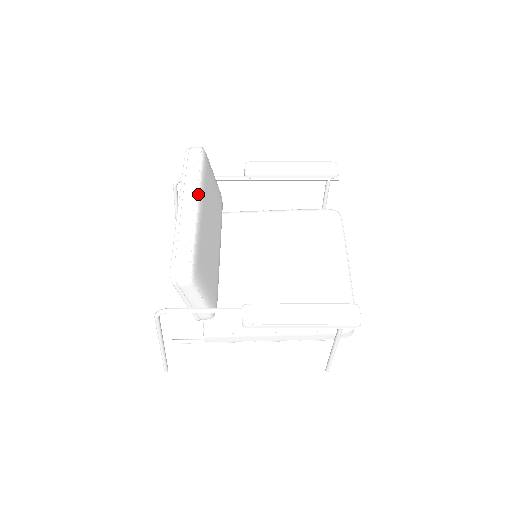
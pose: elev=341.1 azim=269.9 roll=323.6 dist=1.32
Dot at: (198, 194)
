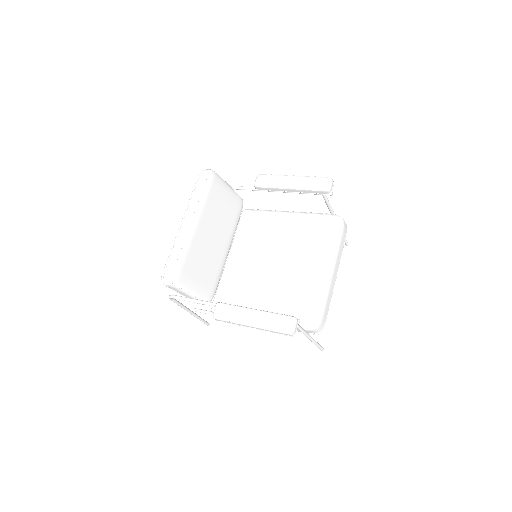
Dot at: (194, 215)
